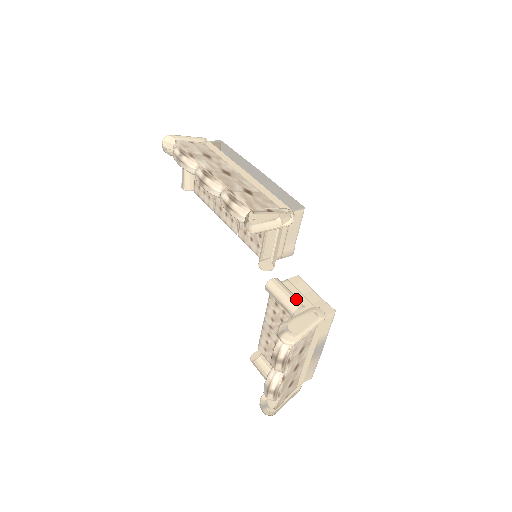
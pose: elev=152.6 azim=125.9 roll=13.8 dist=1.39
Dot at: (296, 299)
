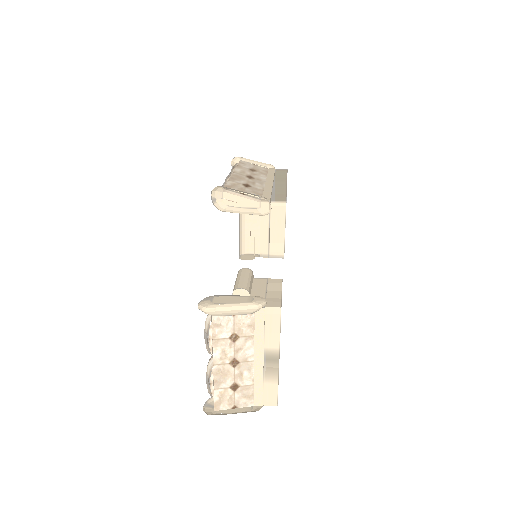
Dot at: (245, 283)
